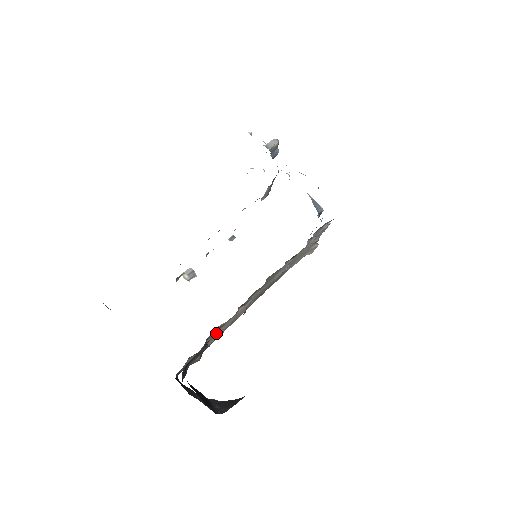
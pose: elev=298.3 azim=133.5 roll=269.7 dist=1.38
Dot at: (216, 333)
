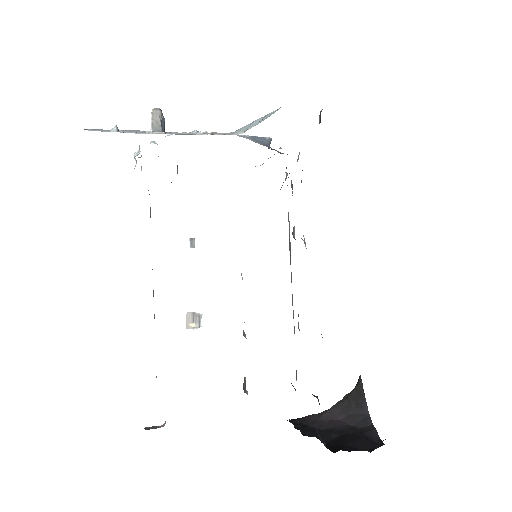
Dot at: occluded
